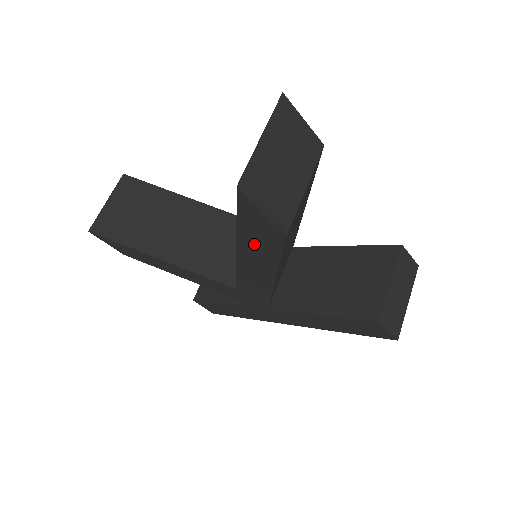
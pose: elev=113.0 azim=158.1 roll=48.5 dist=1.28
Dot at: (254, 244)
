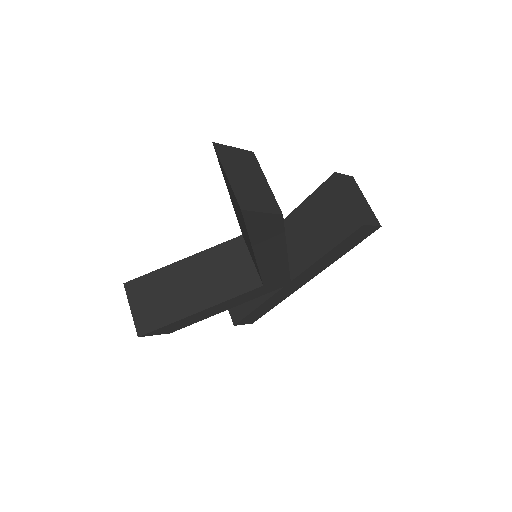
Dot at: (264, 240)
